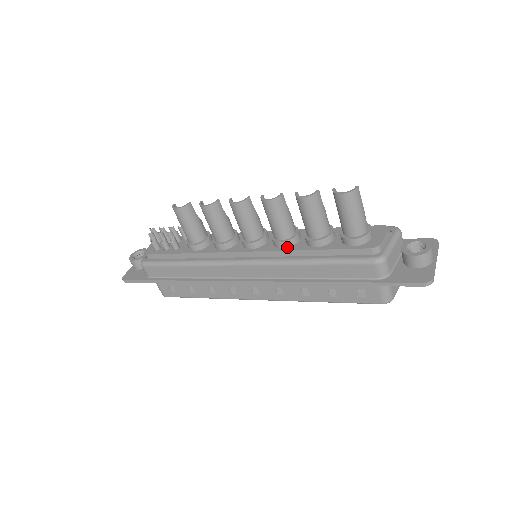
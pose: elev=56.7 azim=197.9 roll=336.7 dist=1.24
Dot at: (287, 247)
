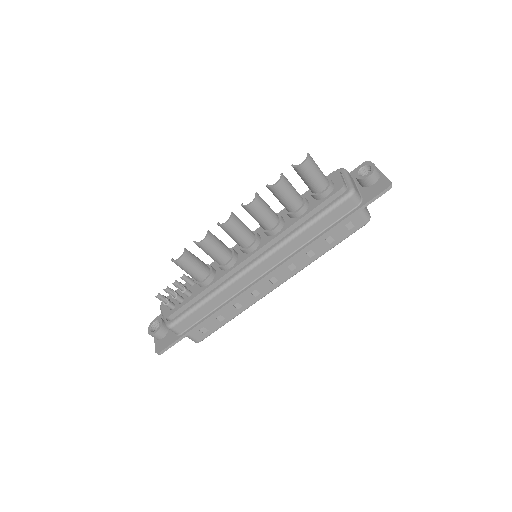
Dot at: (280, 230)
